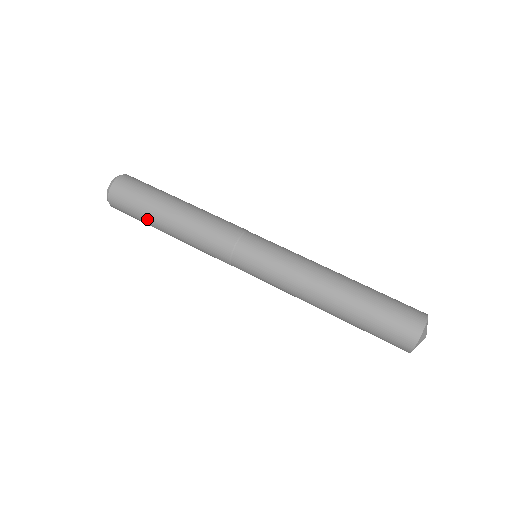
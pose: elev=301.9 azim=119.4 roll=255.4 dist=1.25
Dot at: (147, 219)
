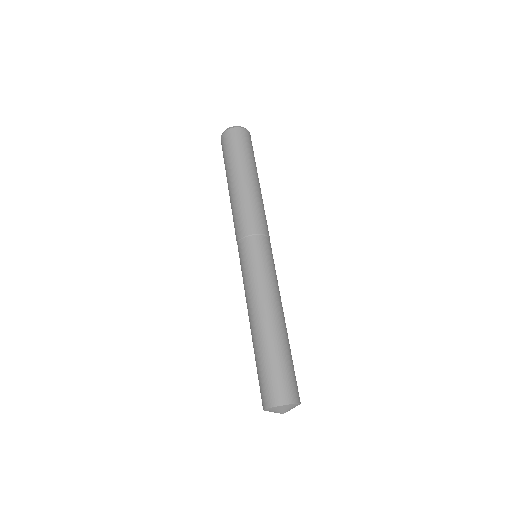
Dot at: (228, 166)
